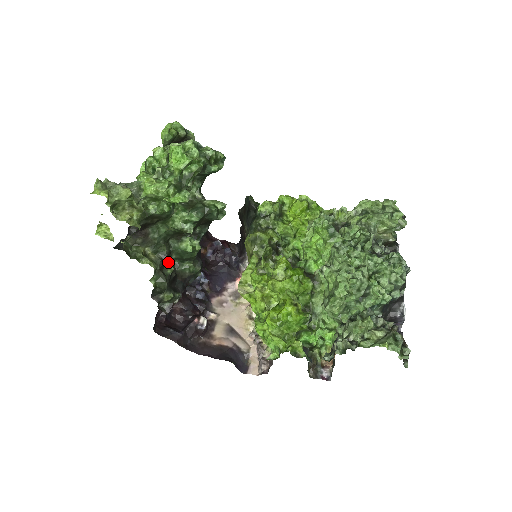
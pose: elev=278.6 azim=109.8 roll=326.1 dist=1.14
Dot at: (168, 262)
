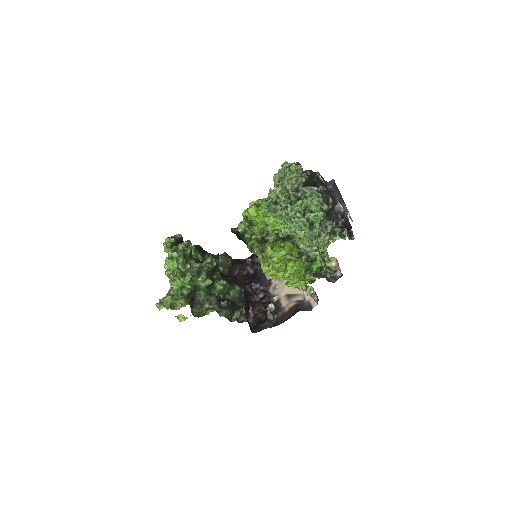
Dot at: (221, 301)
